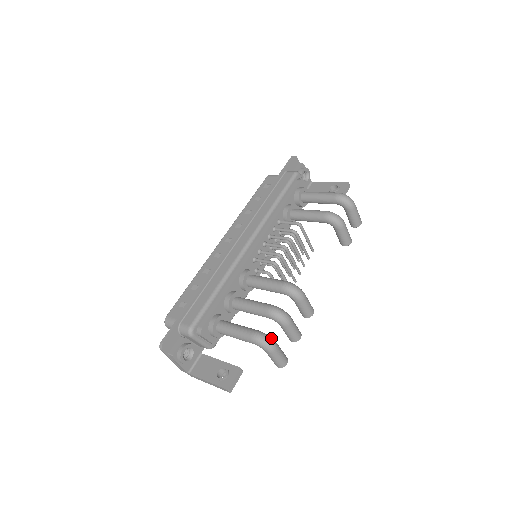
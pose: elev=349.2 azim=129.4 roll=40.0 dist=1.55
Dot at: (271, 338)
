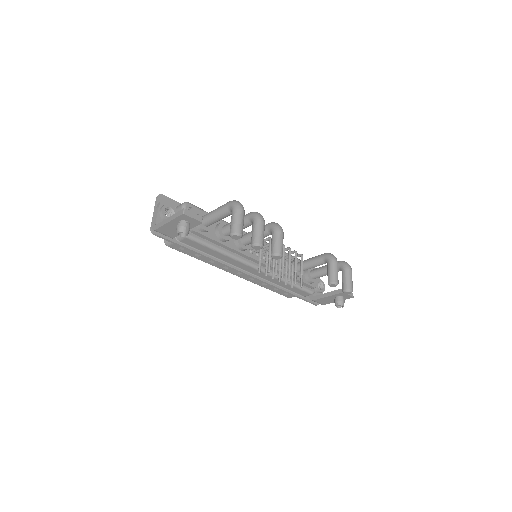
Dot at: (243, 207)
